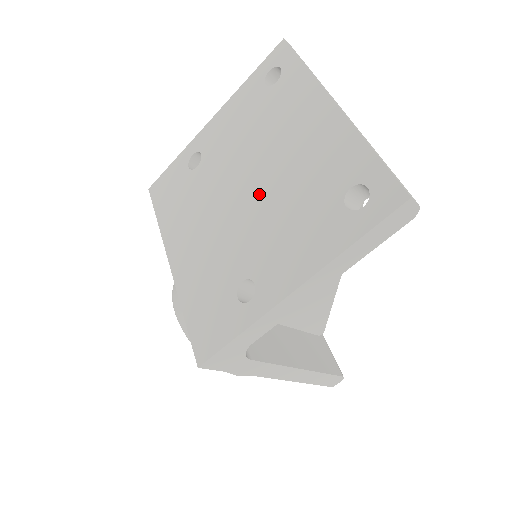
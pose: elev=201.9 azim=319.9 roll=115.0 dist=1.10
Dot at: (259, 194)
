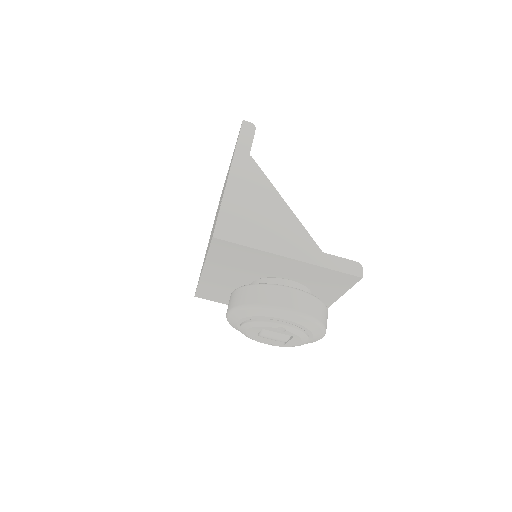
Dot at: occluded
